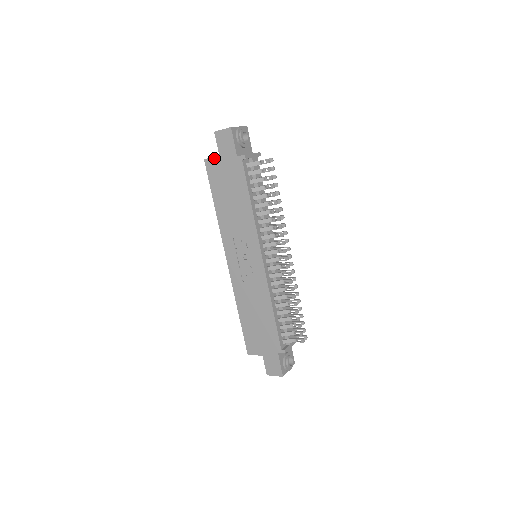
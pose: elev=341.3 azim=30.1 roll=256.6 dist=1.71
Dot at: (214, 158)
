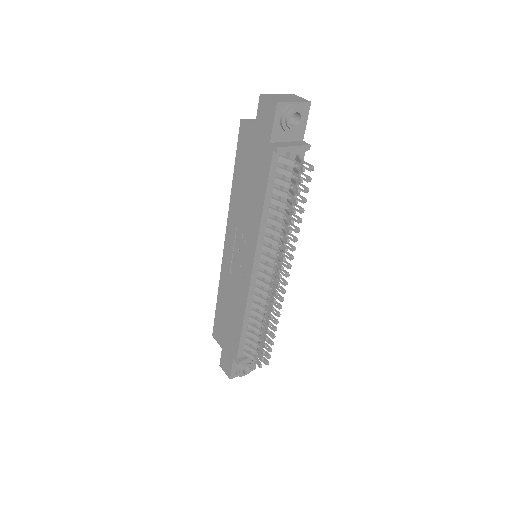
Dot at: (249, 126)
